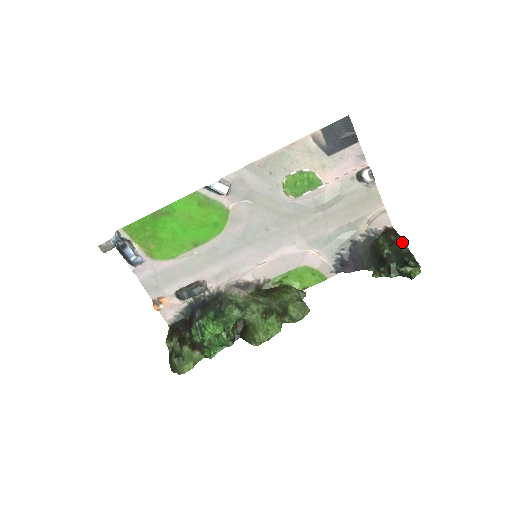
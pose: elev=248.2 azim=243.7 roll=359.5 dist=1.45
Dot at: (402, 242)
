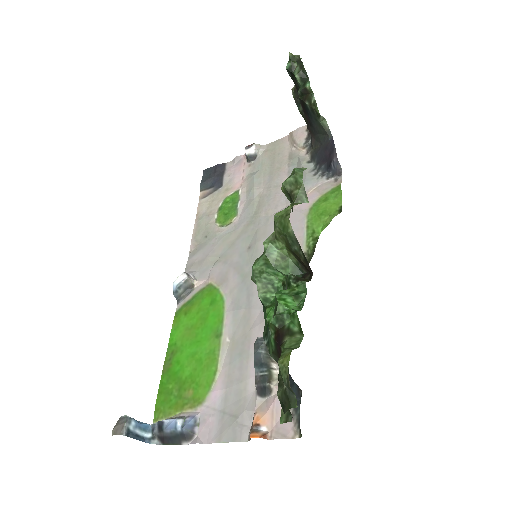
Dot at: (292, 94)
